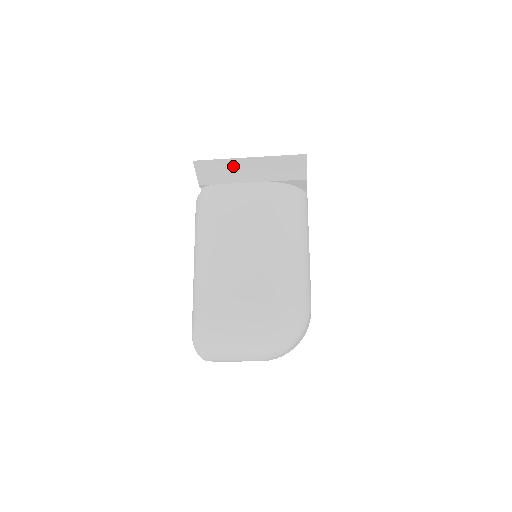
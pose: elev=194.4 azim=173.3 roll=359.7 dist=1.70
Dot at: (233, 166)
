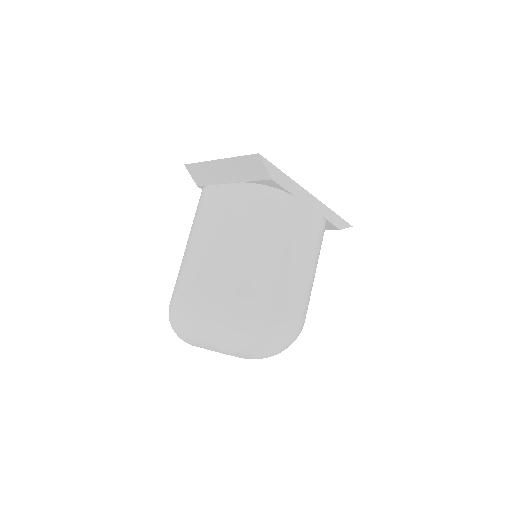
Dot at: (212, 168)
